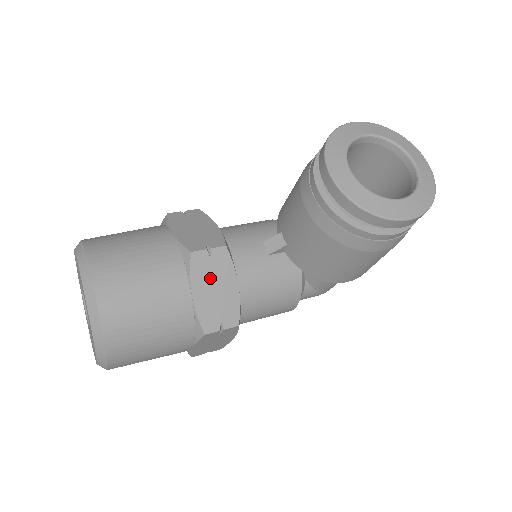
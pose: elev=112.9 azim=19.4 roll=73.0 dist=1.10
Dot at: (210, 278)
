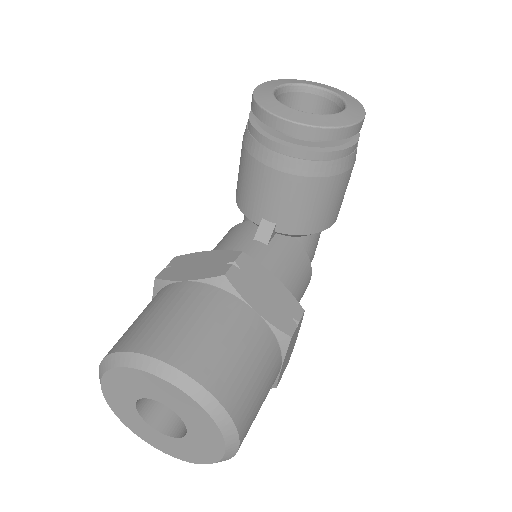
Dot at: (255, 287)
